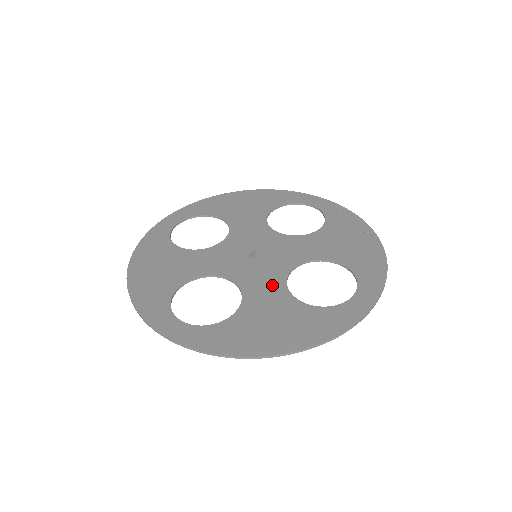
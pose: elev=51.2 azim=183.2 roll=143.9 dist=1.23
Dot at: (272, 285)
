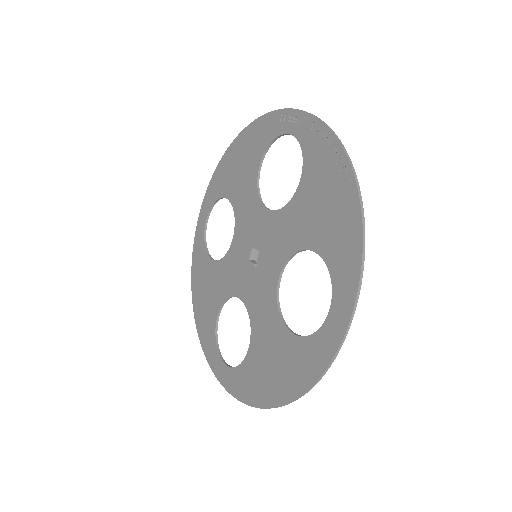
Dot at: (267, 306)
